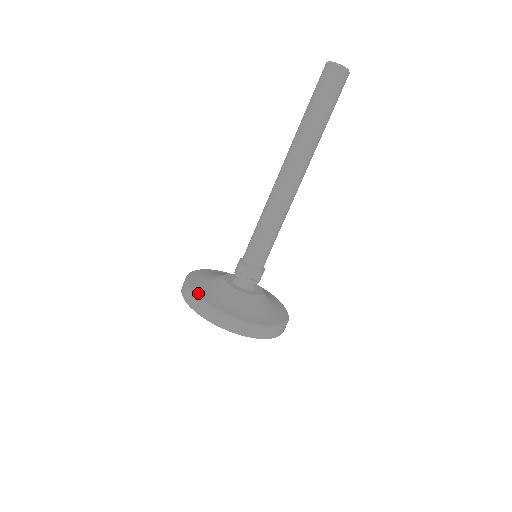
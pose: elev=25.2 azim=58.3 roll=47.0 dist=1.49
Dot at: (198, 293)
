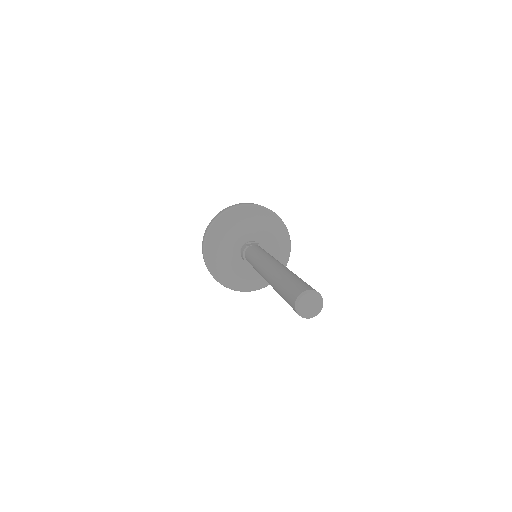
Dot at: (210, 266)
